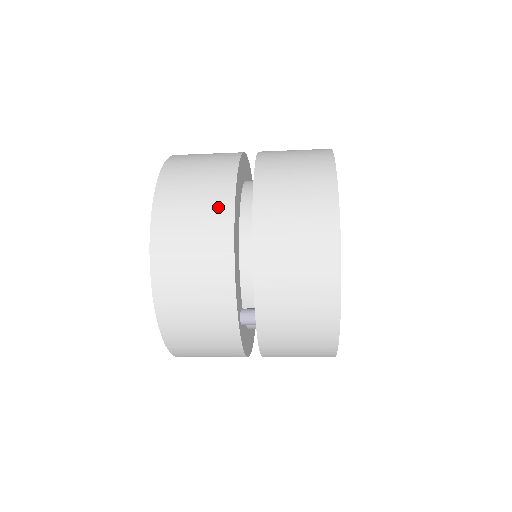
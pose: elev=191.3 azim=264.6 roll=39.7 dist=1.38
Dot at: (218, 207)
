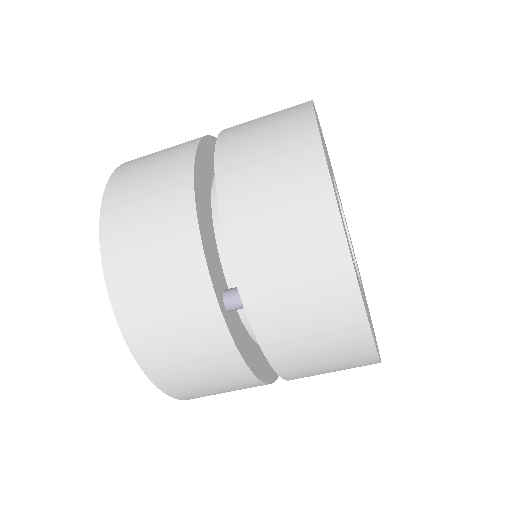
Dot at: (176, 165)
